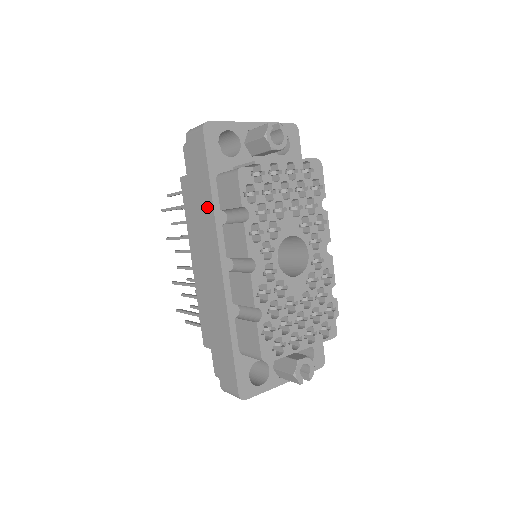
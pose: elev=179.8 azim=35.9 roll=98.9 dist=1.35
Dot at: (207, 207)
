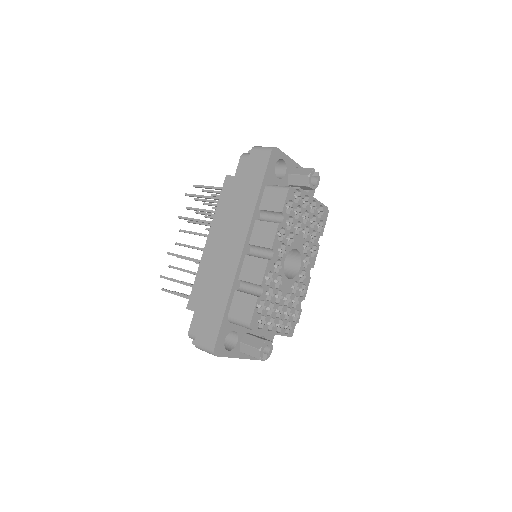
Dot at: (249, 203)
